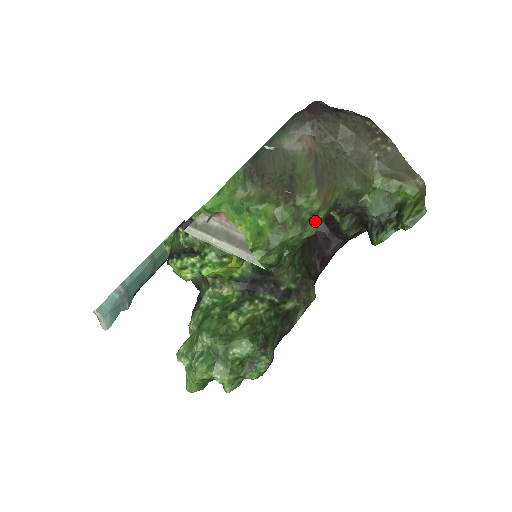
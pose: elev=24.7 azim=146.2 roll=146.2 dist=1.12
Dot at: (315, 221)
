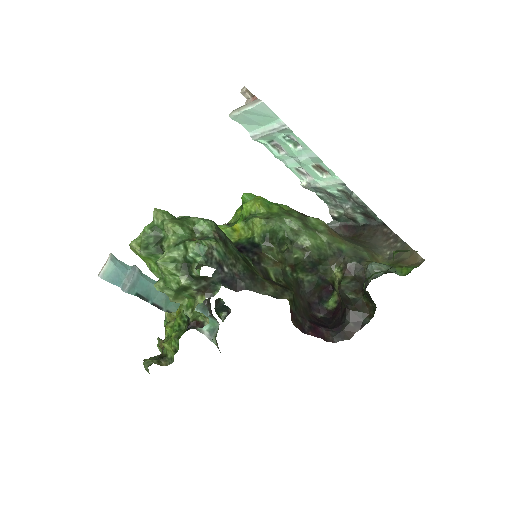
Dot at: (316, 236)
